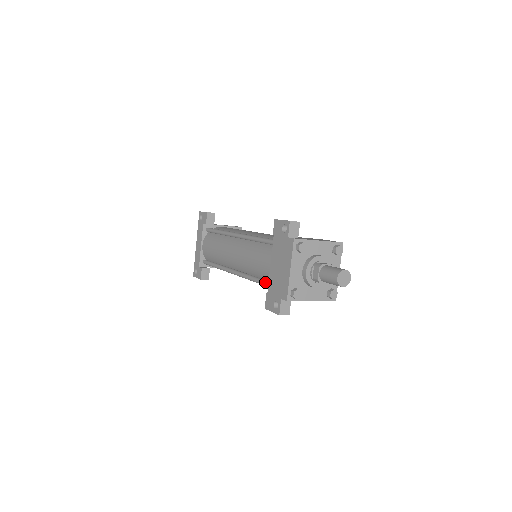
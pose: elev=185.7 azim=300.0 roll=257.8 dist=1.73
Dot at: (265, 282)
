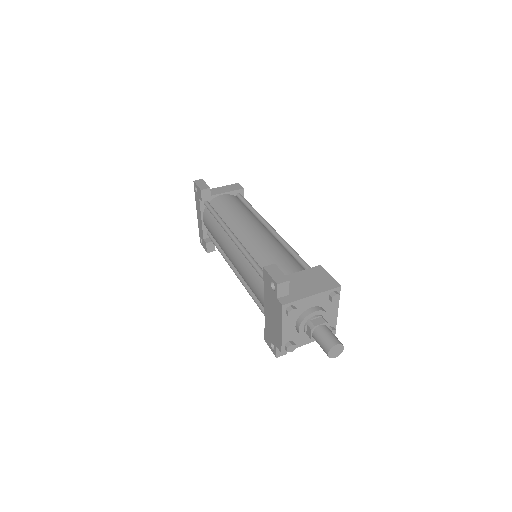
Dot at: (262, 312)
